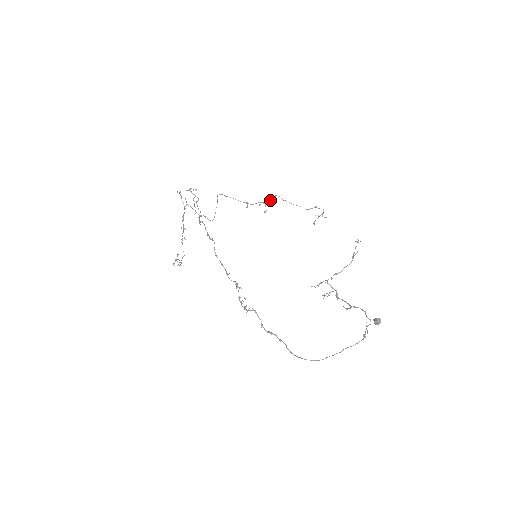
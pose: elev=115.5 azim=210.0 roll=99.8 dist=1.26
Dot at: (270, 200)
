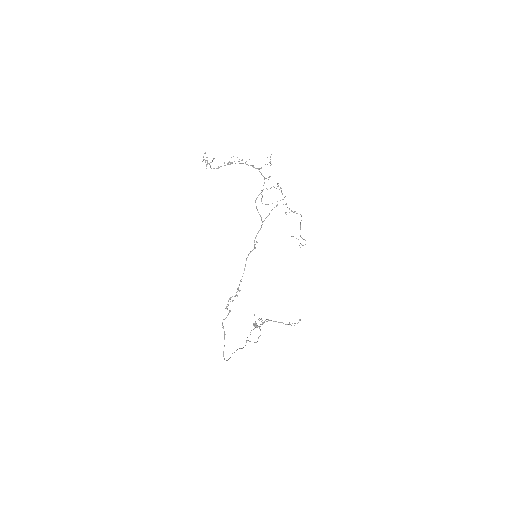
Dot at: (296, 213)
